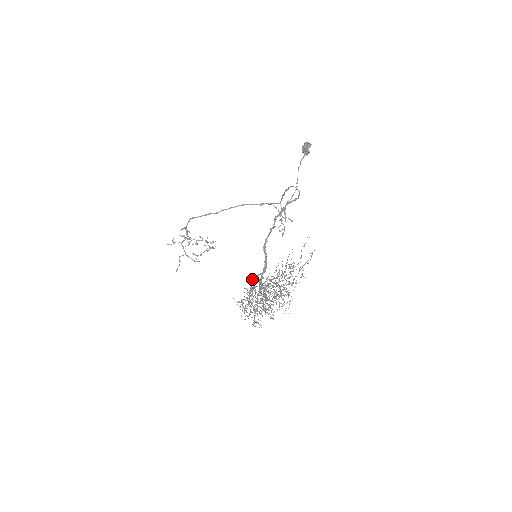
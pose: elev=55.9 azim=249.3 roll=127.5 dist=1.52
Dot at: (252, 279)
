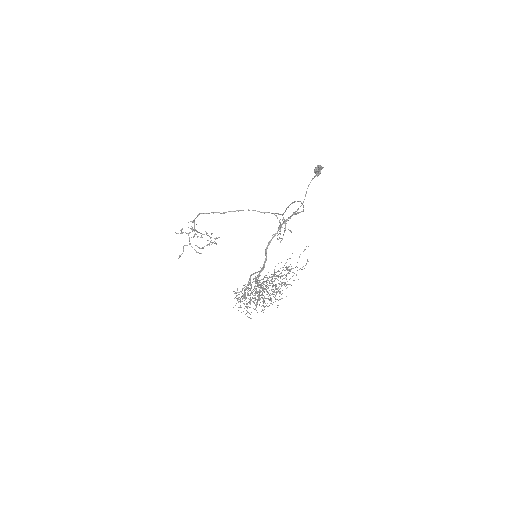
Dot at: (250, 275)
